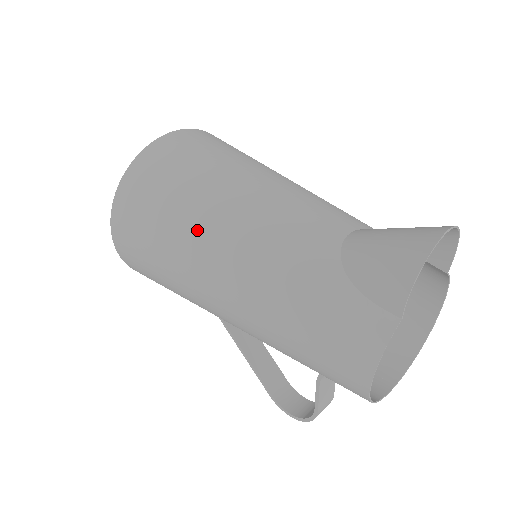
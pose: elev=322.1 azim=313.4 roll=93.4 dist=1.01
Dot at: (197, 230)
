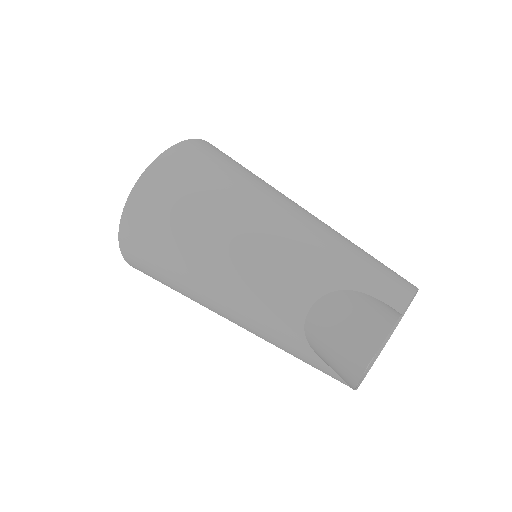
Dot at: (200, 302)
